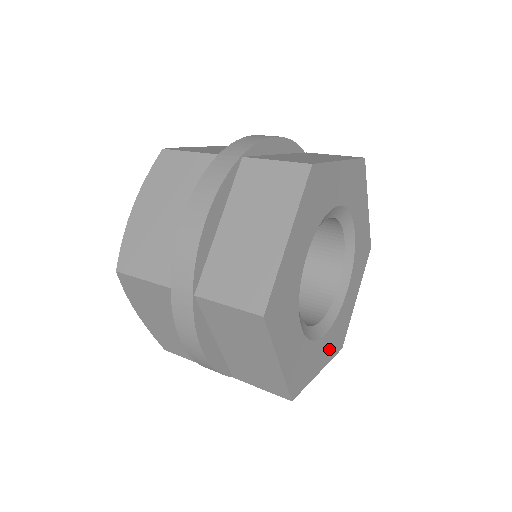
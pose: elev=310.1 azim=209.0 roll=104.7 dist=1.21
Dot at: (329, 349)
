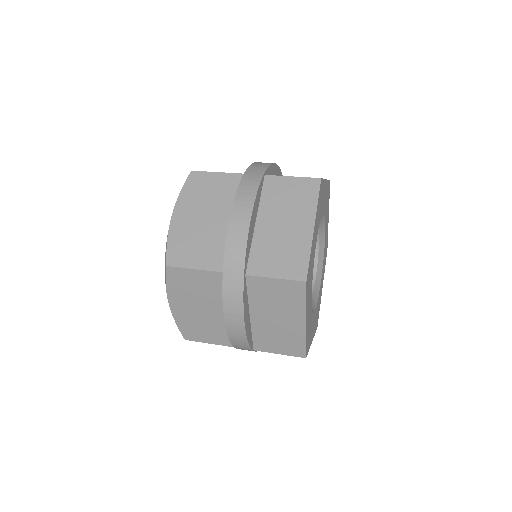
Dot at: (315, 325)
